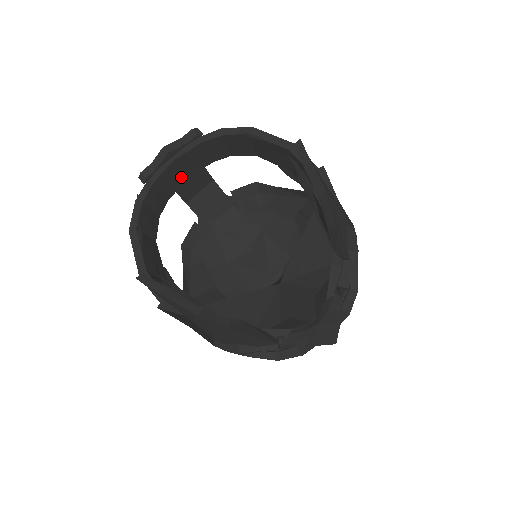
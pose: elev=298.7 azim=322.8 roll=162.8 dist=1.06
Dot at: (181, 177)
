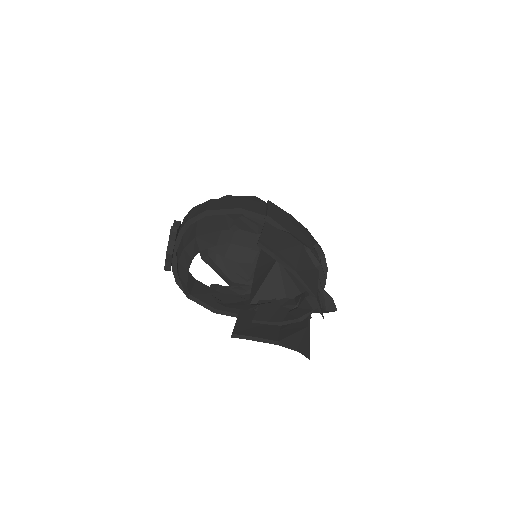
Dot at: occluded
